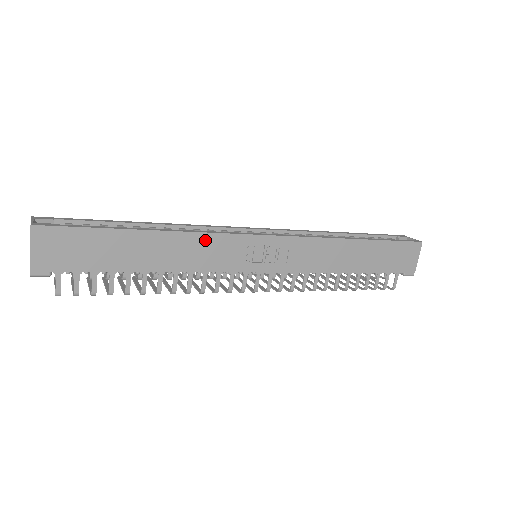
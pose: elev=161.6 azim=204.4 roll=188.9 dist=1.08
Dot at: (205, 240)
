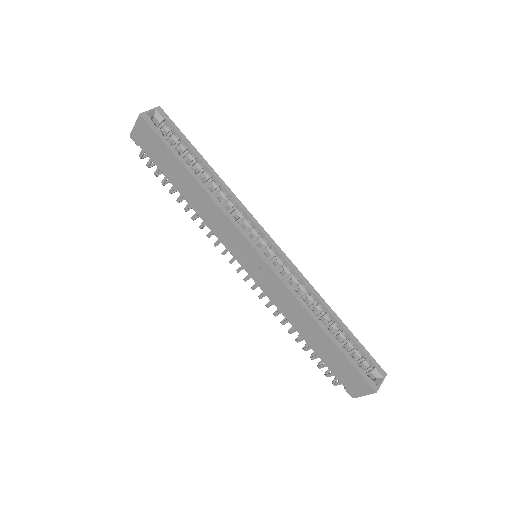
Dot at: (220, 214)
